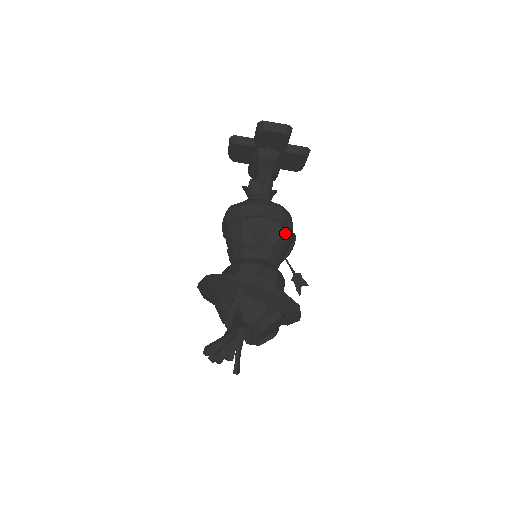
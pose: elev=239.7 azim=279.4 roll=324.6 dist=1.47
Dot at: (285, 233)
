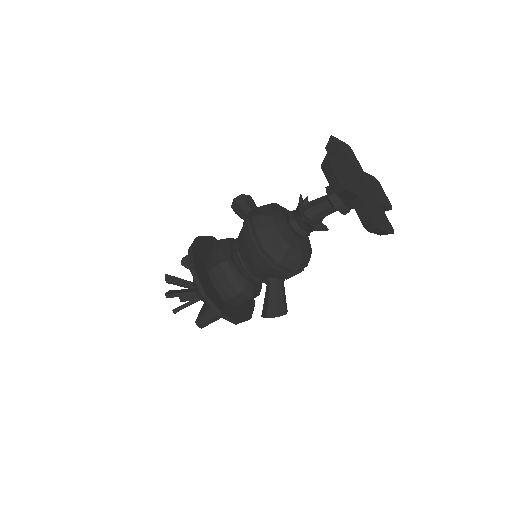
Dot at: occluded
